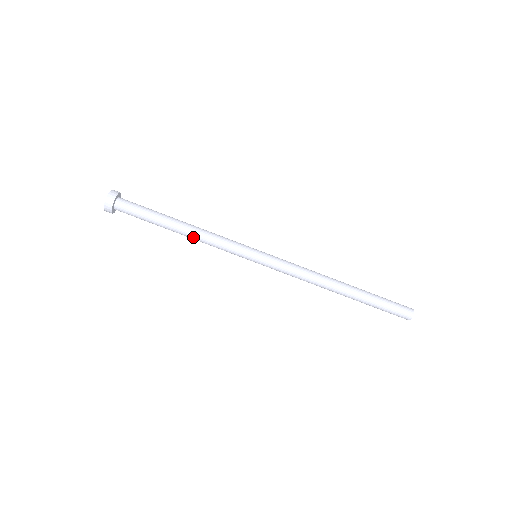
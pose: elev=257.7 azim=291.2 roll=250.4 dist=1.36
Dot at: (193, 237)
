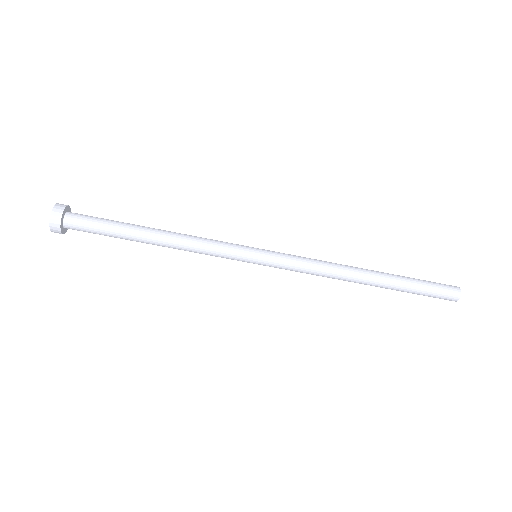
Dot at: (172, 245)
